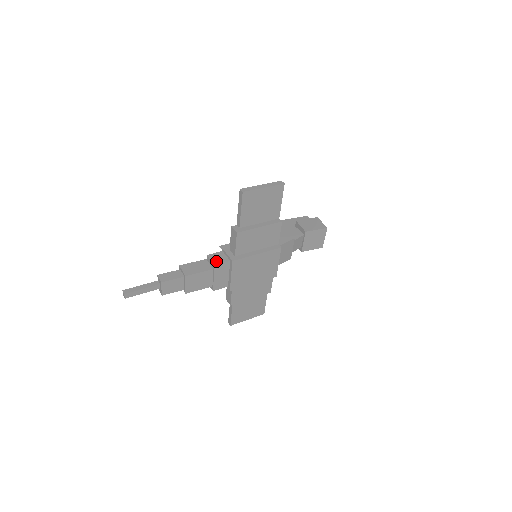
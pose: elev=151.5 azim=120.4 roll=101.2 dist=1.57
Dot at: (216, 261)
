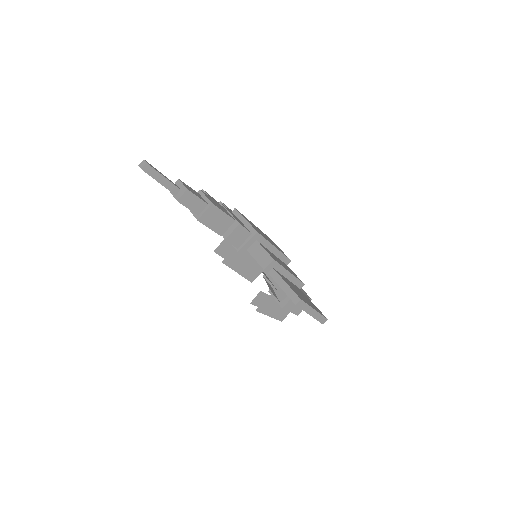
Dot at: occluded
